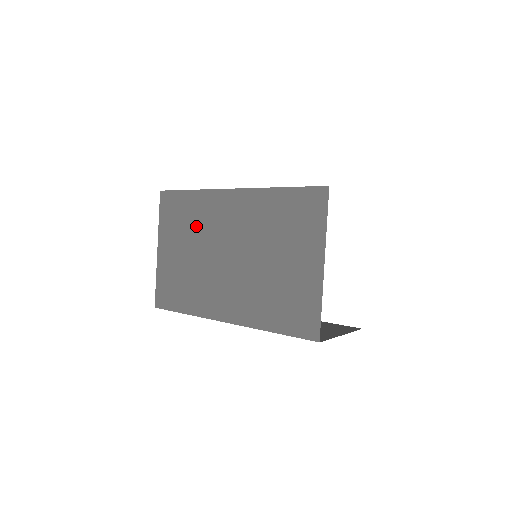
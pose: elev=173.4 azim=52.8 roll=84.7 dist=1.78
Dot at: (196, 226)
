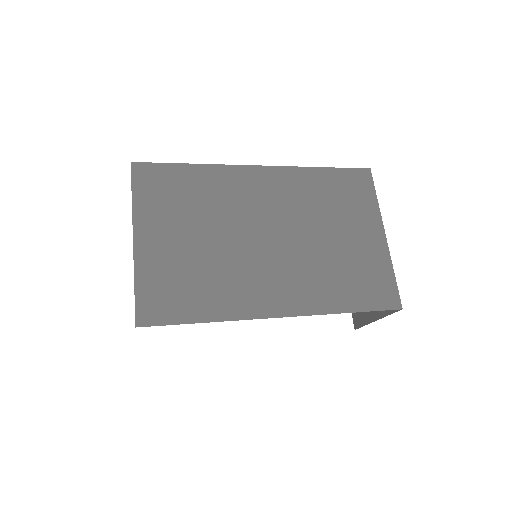
Dot at: (209, 205)
